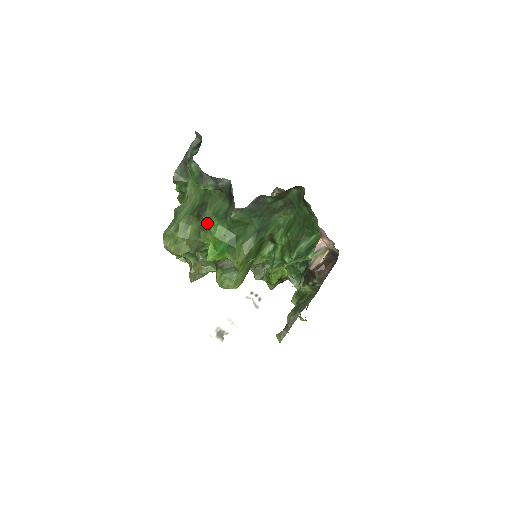
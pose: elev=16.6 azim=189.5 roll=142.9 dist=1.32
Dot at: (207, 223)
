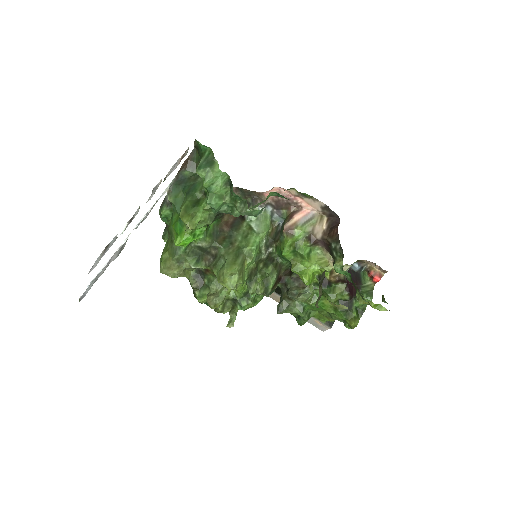
Dot at: (170, 227)
